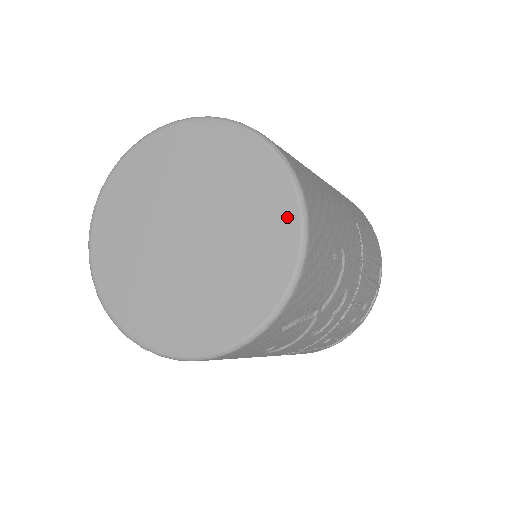
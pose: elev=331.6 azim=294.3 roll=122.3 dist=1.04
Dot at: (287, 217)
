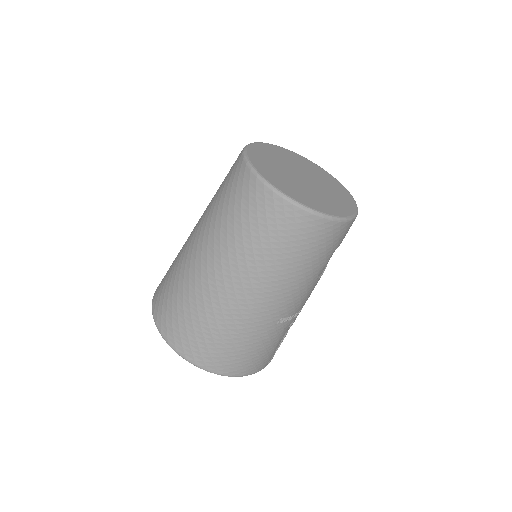
Dot at: (337, 183)
